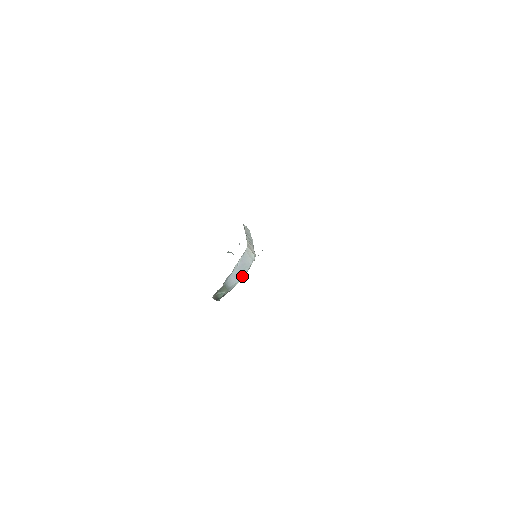
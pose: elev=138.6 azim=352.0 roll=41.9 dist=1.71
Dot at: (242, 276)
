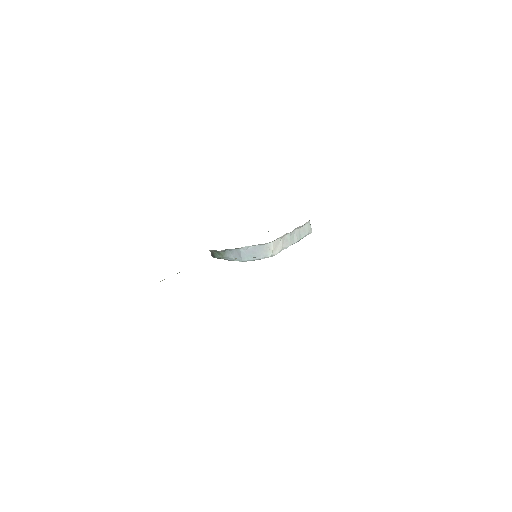
Dot at: (244, 259)
